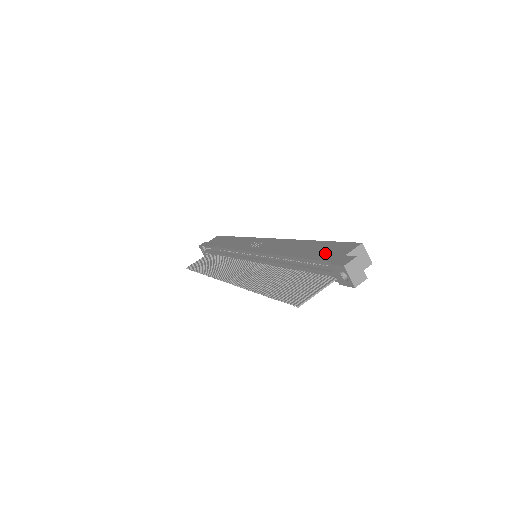
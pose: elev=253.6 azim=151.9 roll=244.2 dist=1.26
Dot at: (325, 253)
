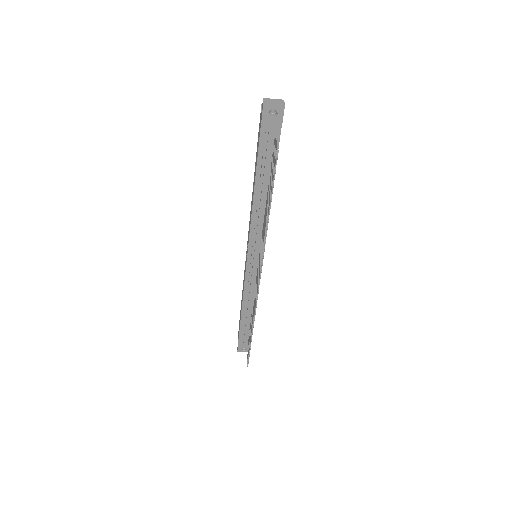
Dot at: (258, 141)
